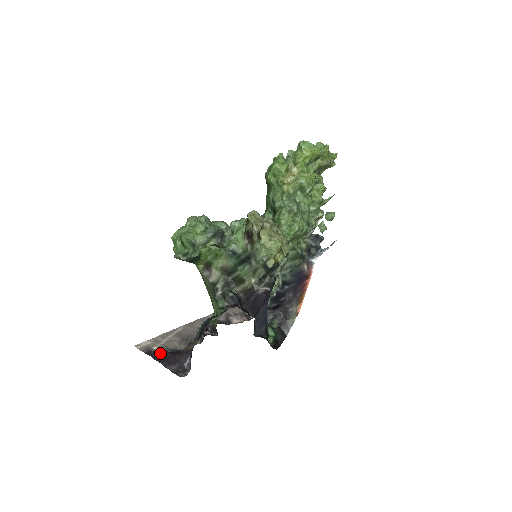
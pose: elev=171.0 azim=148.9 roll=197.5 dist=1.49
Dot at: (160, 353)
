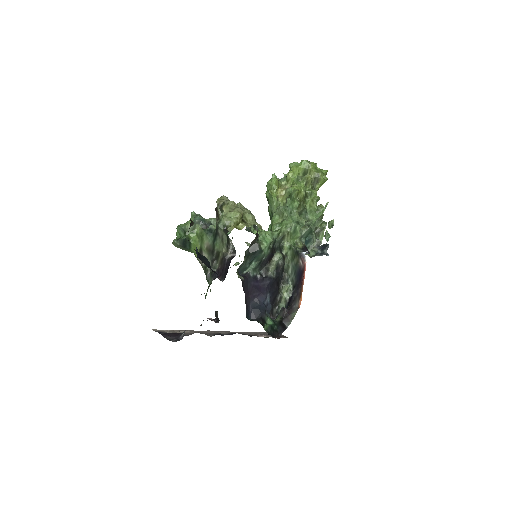
Dot at: (168, 333)
